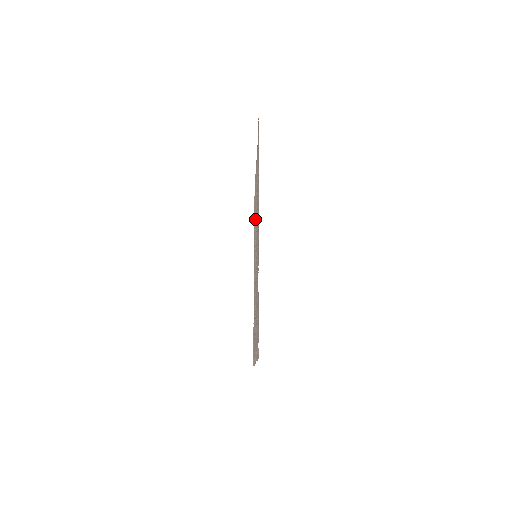
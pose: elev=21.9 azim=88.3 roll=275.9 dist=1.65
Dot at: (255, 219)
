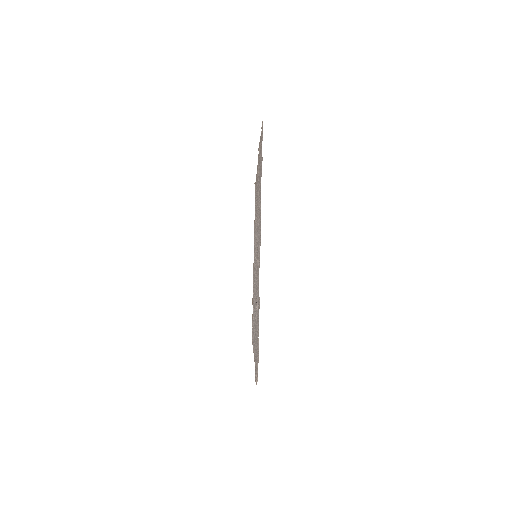
Dot at: occluded
